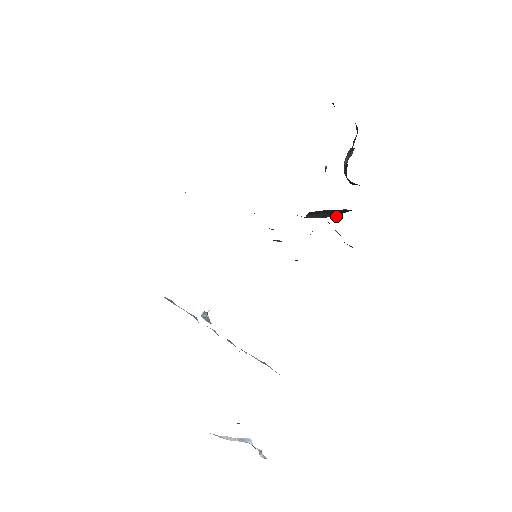
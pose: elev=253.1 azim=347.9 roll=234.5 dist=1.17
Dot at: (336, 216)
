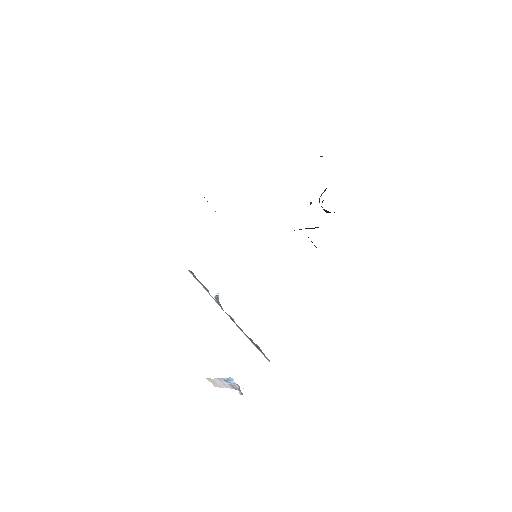
Dot at: occluded
